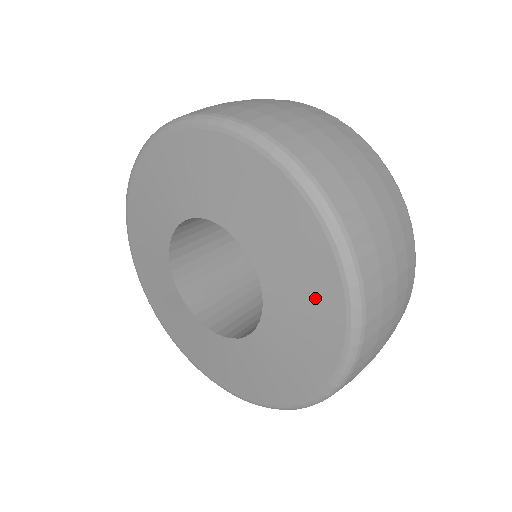
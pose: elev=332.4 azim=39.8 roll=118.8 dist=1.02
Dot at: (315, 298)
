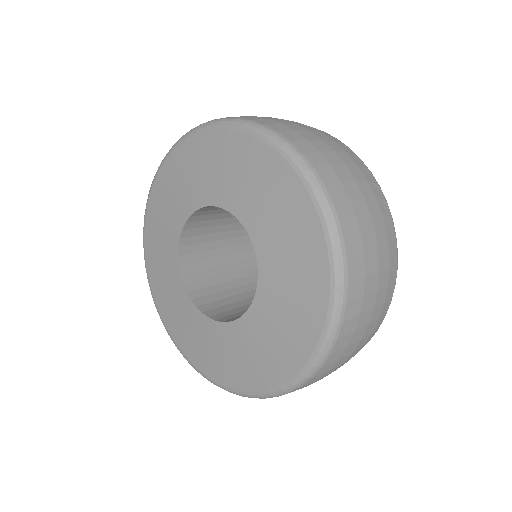
Dot at: (303, 261)
